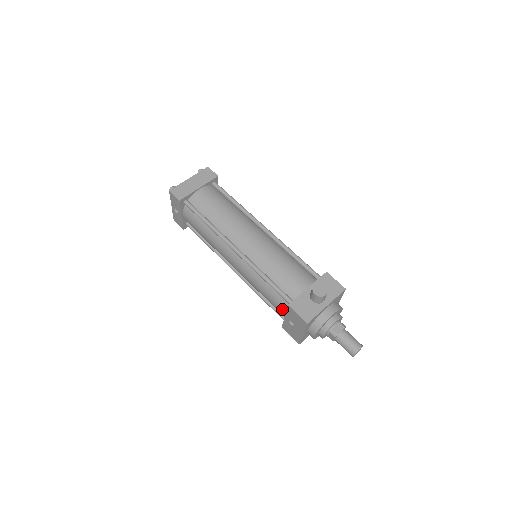
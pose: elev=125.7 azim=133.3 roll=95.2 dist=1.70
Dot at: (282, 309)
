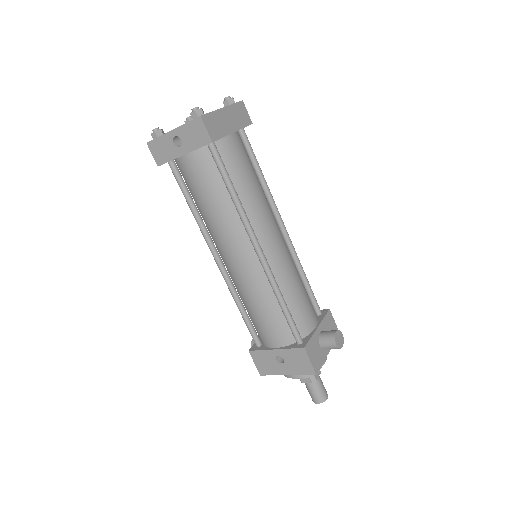
Dot at: (278, 341)
